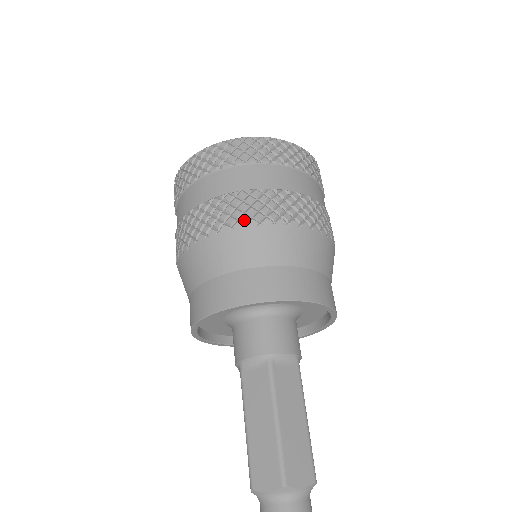
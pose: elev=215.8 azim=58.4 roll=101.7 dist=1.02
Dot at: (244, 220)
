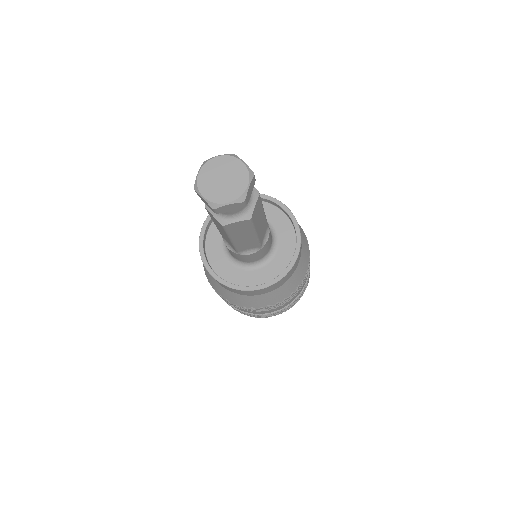
Dot at: occluded
